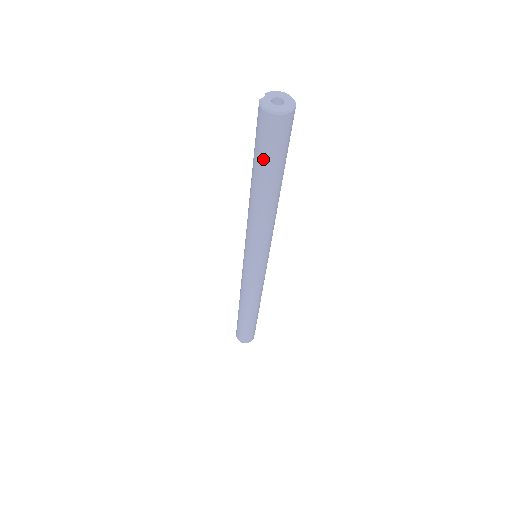
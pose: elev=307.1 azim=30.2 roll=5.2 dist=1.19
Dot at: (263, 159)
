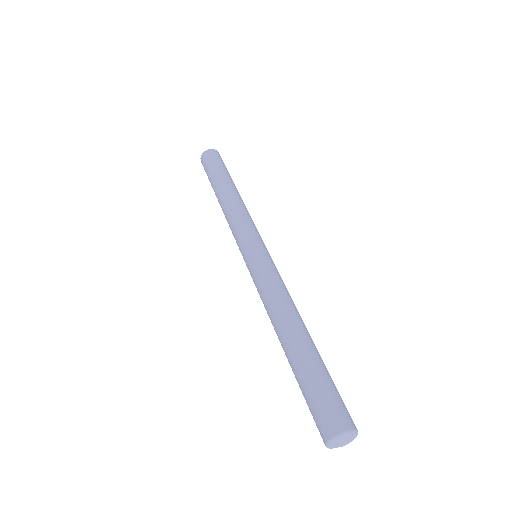
Dot at: (209, 175)
